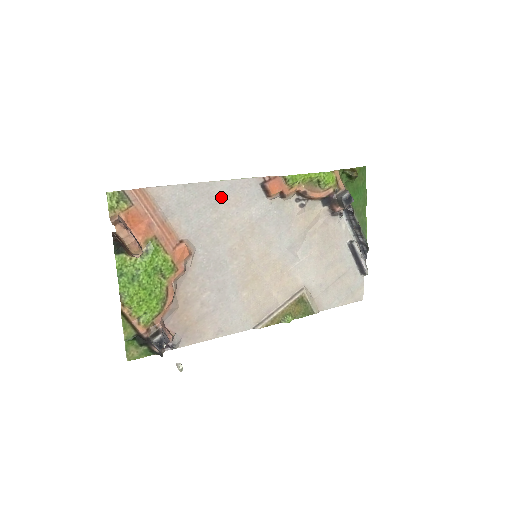
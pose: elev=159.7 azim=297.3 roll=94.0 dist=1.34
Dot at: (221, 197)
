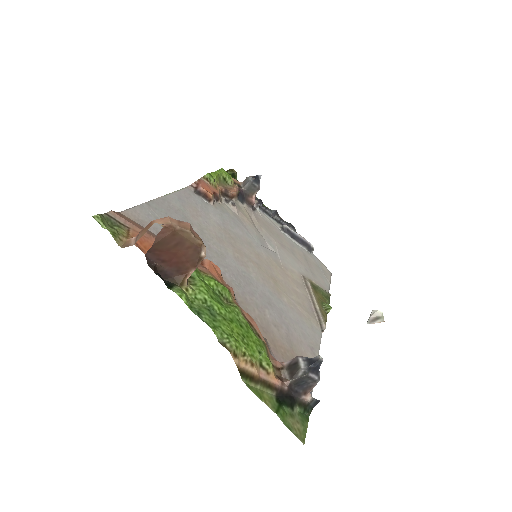
Dot at: (182, 210)
